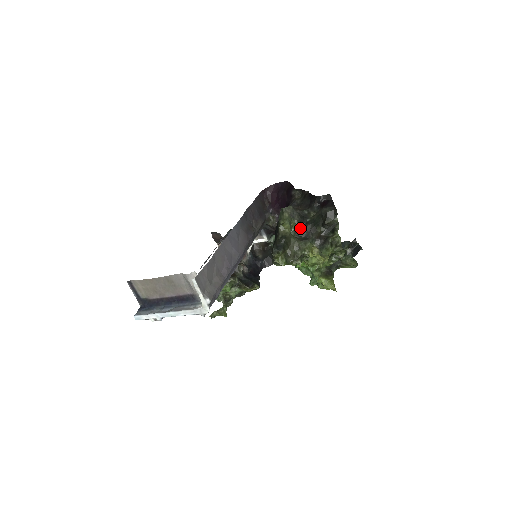
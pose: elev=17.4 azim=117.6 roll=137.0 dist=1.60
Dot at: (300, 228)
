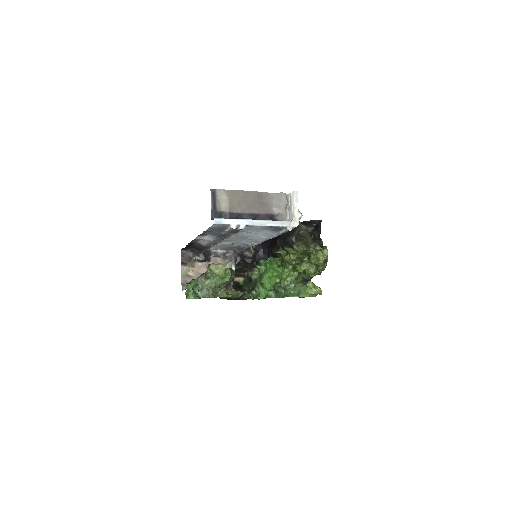
Dot at: occluded
